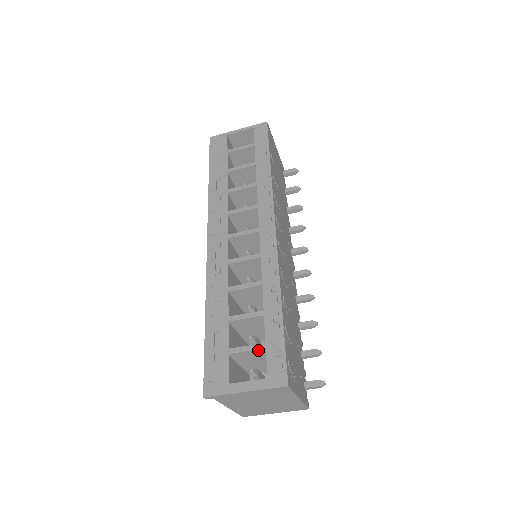
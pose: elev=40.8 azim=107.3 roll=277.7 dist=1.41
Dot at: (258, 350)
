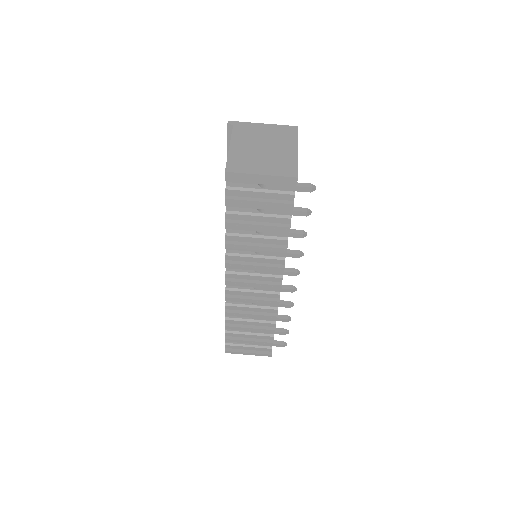
Dot at: occluded
